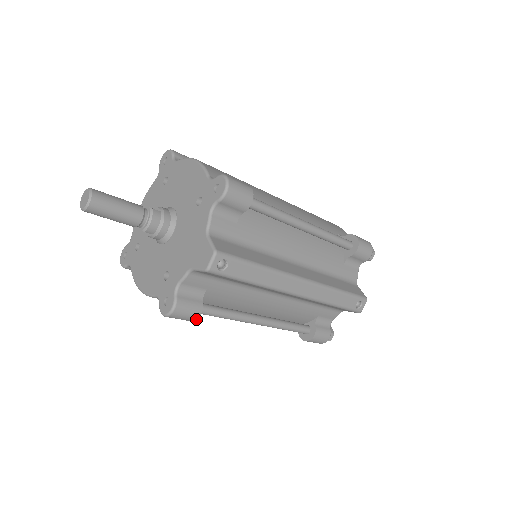
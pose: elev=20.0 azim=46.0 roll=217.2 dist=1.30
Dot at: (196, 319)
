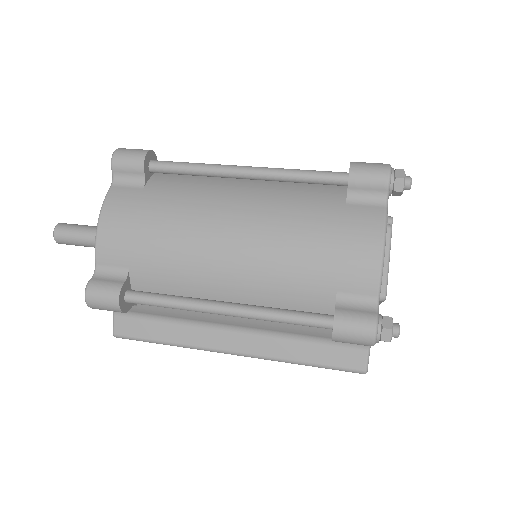
Dot at: occluded
